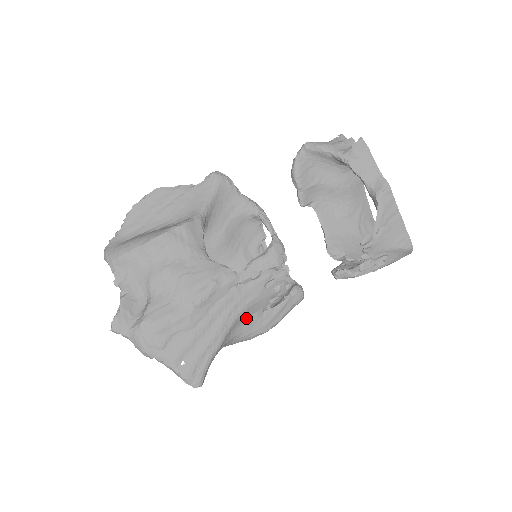
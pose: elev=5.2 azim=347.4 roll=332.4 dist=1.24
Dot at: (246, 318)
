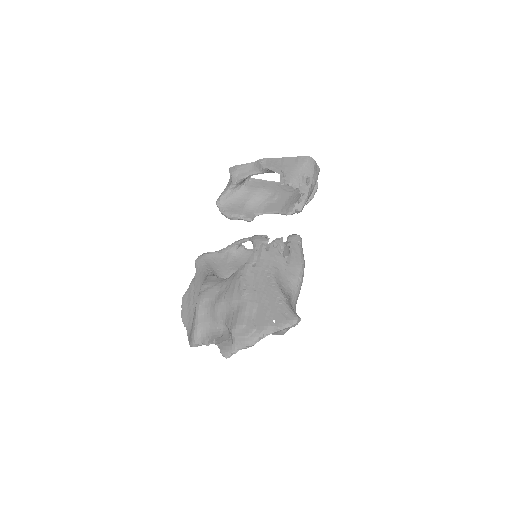
Dot at: (281, 273)
